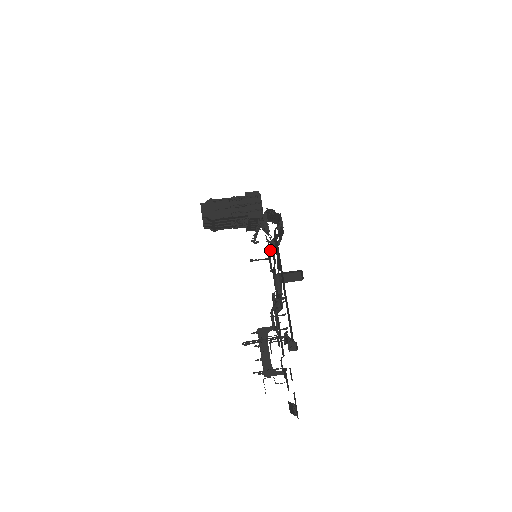
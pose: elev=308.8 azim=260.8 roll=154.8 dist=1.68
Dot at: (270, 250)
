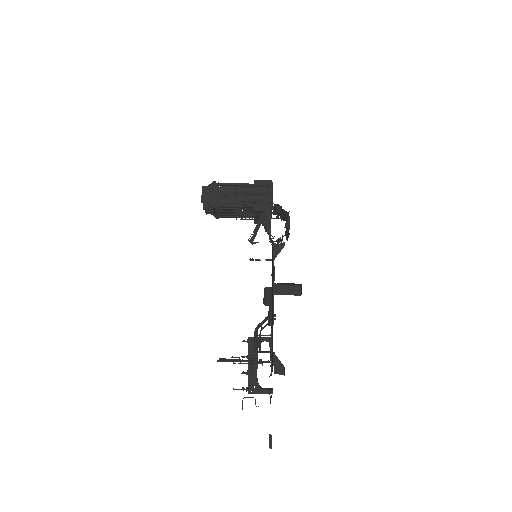
Dot at: occluded
